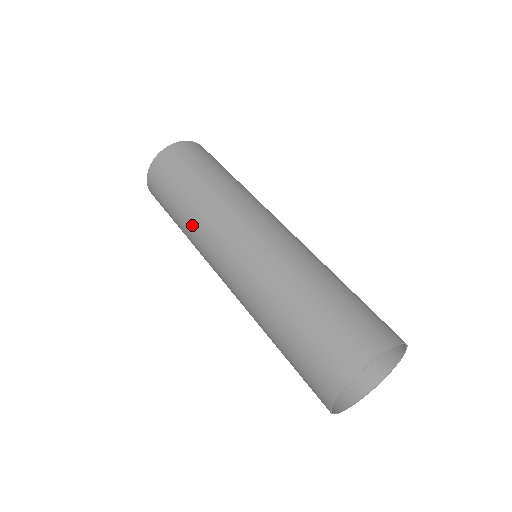
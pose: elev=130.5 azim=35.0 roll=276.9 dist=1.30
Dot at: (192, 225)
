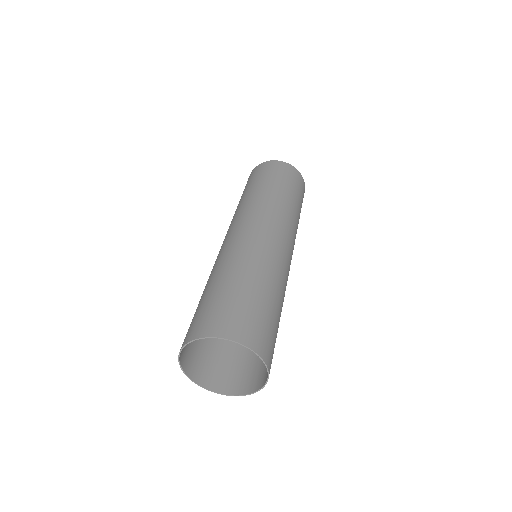
Dot at: occluded
